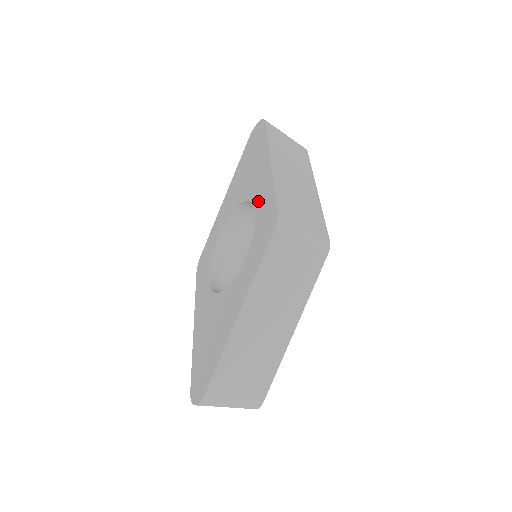
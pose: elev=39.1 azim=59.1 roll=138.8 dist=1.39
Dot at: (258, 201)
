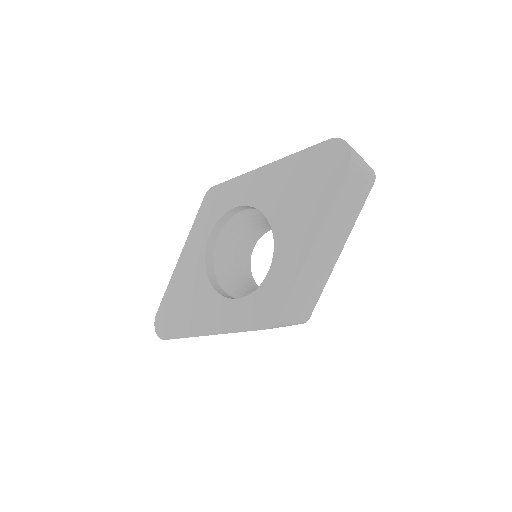
Dot at: (277, 265)
